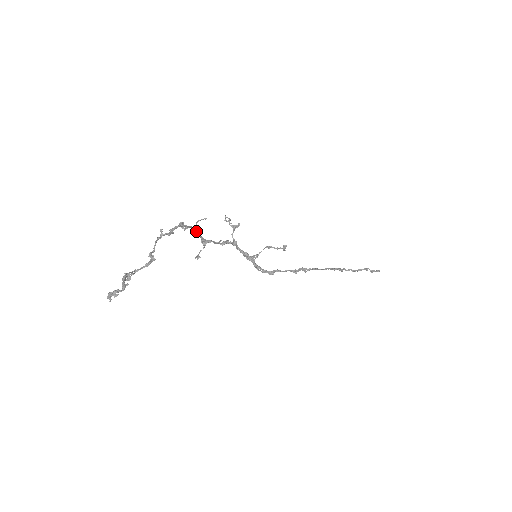
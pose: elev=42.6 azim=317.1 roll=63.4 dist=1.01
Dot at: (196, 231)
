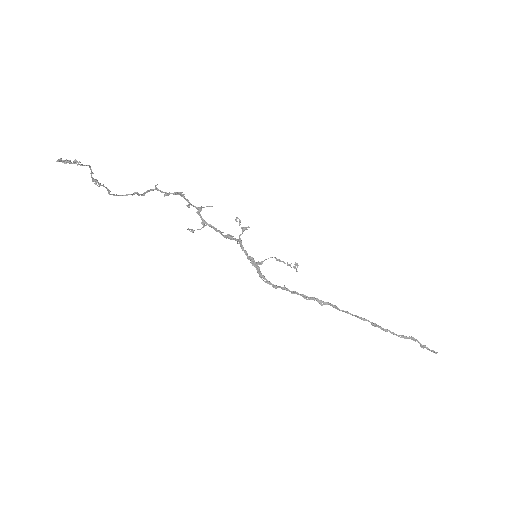
Dot at: (198, 211)
